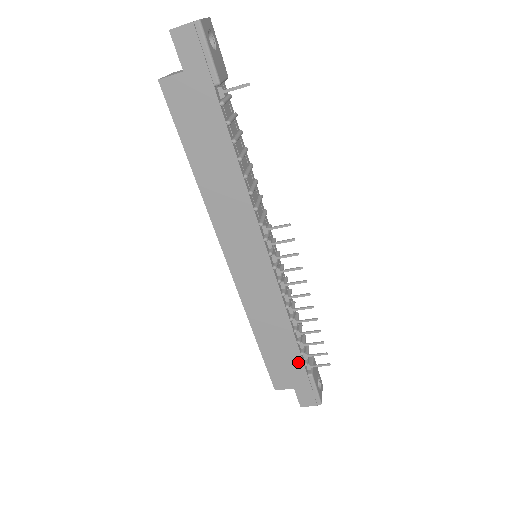
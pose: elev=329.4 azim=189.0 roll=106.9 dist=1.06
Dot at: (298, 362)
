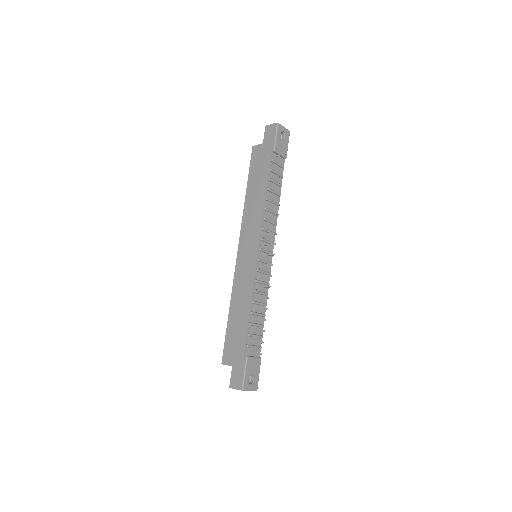
Dot at: (243, 340)
